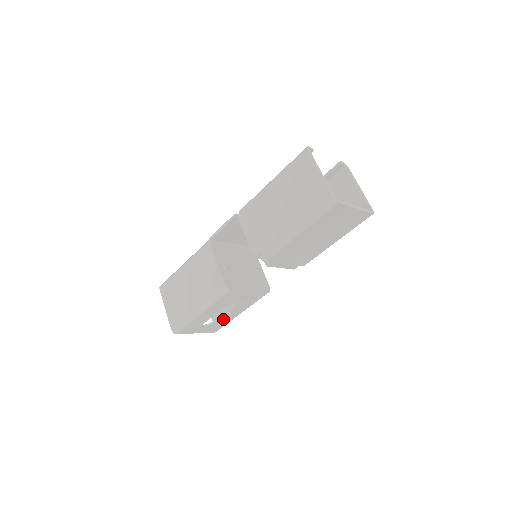
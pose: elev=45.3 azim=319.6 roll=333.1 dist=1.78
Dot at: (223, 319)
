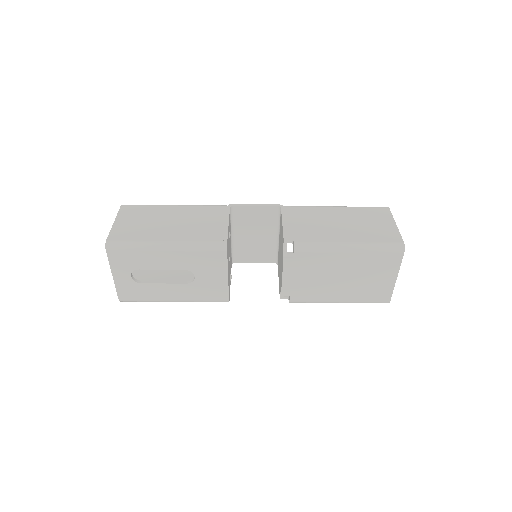
Dot at: (155, 288)
